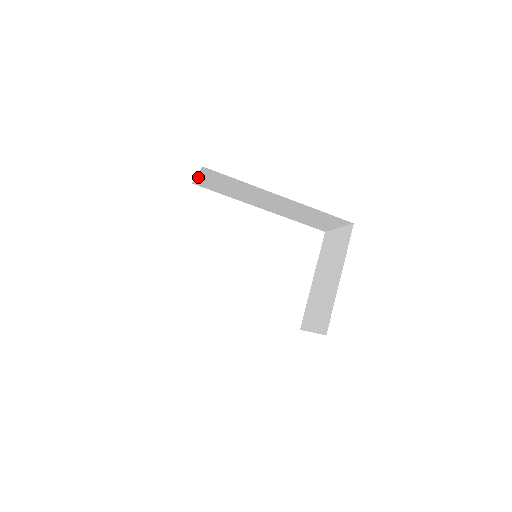
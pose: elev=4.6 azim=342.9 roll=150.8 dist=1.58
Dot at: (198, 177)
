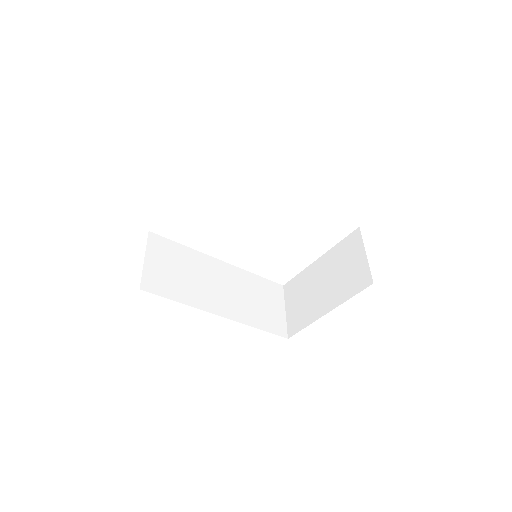
Dot at: occluded
